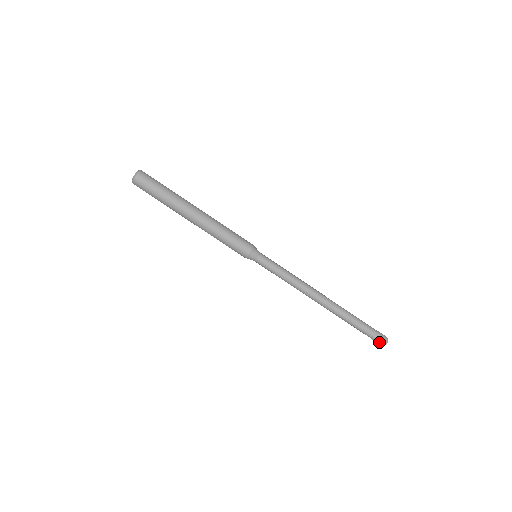
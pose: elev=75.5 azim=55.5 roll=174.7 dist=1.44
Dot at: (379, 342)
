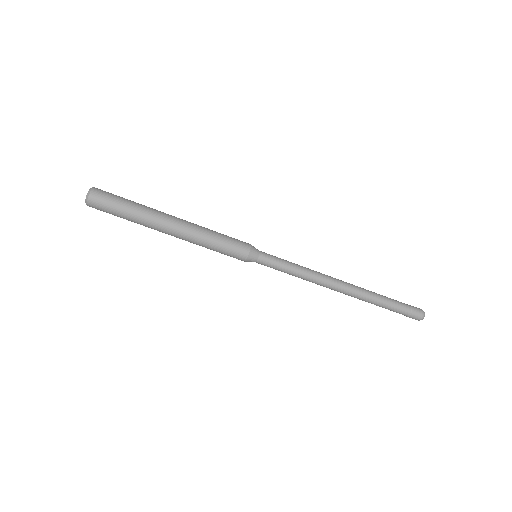
Dot at: occluded
